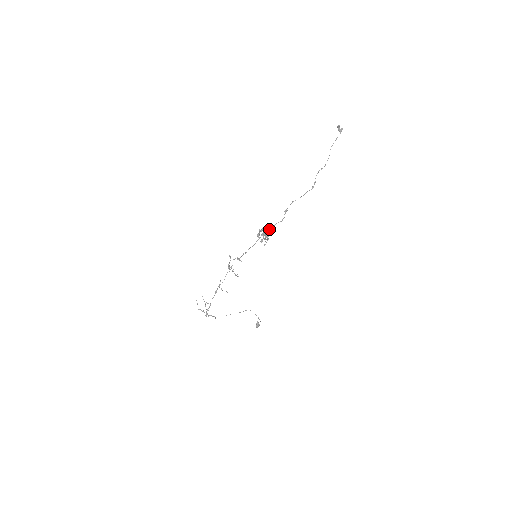
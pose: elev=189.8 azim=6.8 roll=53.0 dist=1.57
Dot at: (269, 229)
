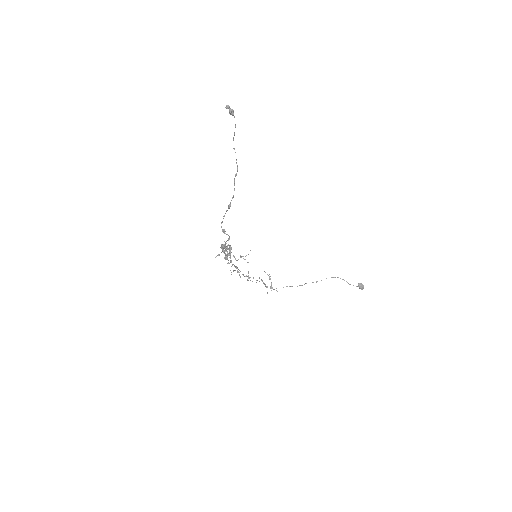
Dot at: (222, 248)
